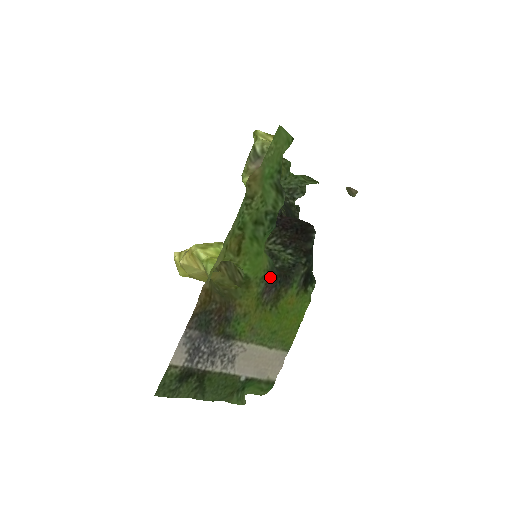
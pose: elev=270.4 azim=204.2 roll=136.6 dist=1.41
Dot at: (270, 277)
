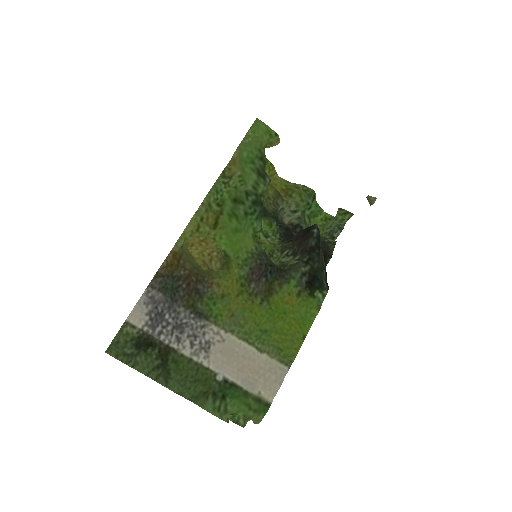
Dot at: (256, 262)
